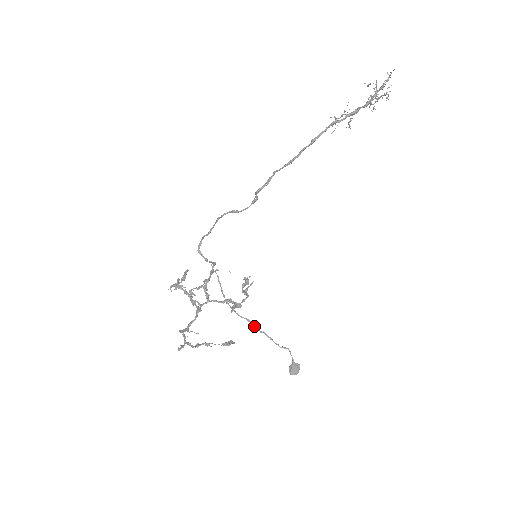
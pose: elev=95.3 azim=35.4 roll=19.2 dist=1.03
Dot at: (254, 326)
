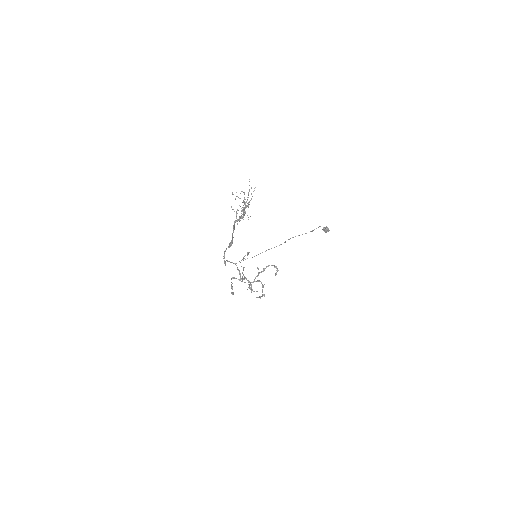
Dot at: occluded
